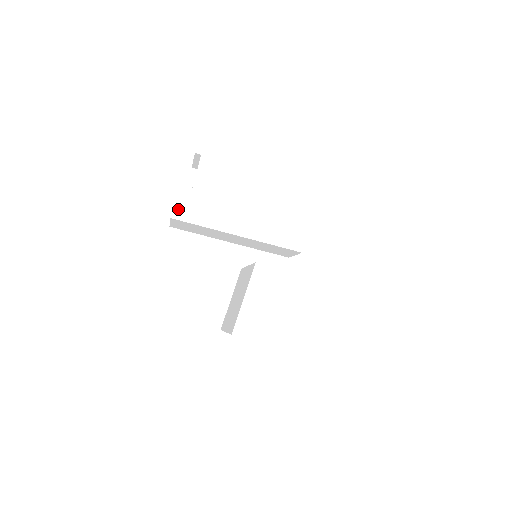
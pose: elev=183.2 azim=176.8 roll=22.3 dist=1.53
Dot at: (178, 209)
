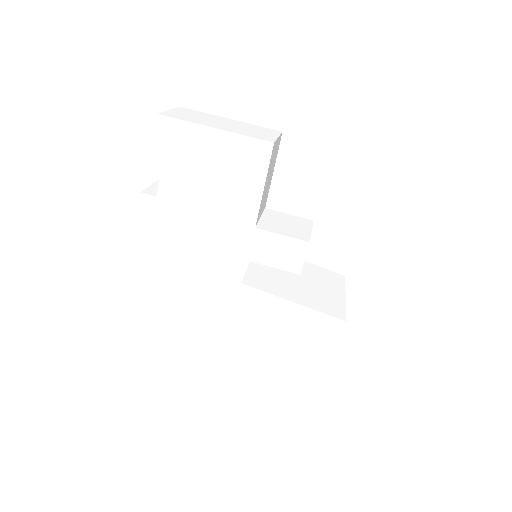
Dot at: (144, 221)
